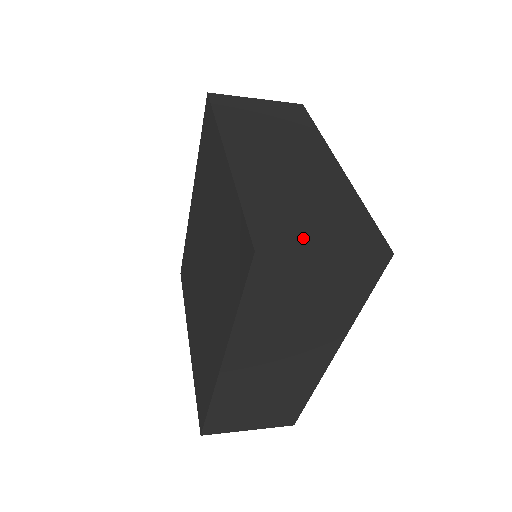
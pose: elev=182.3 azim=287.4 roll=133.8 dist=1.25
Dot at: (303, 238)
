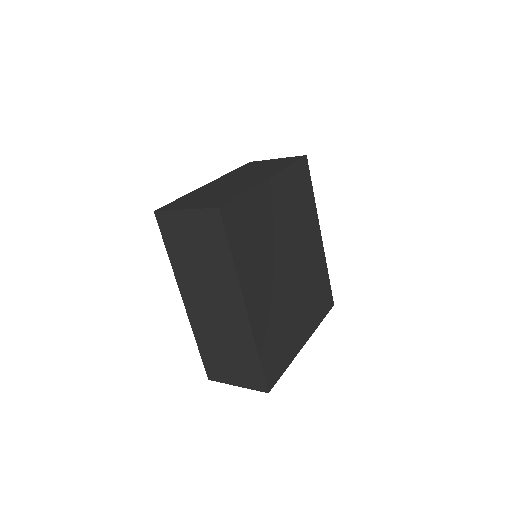
Dot at: (183, 206)
